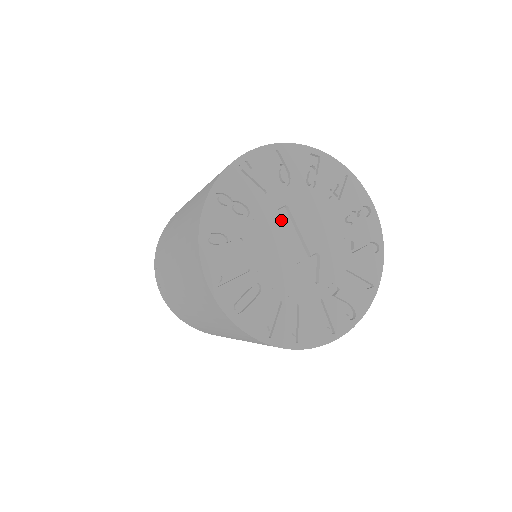
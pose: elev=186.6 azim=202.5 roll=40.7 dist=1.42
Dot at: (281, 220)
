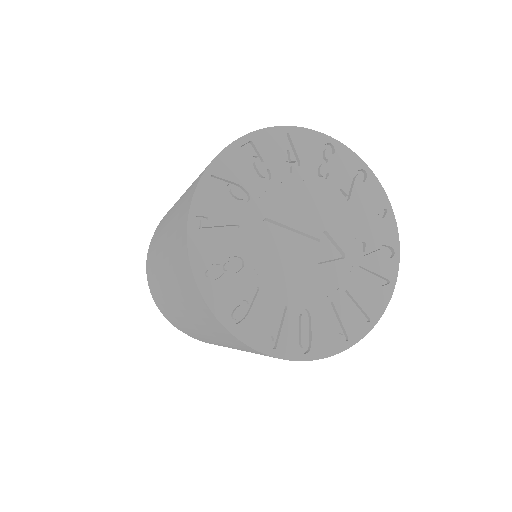
Dot at: (272, 236)
